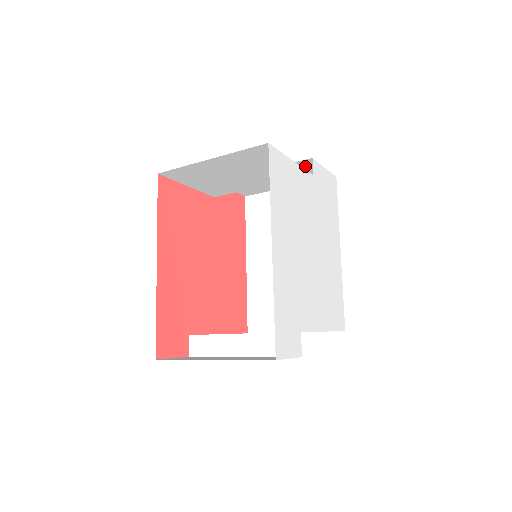
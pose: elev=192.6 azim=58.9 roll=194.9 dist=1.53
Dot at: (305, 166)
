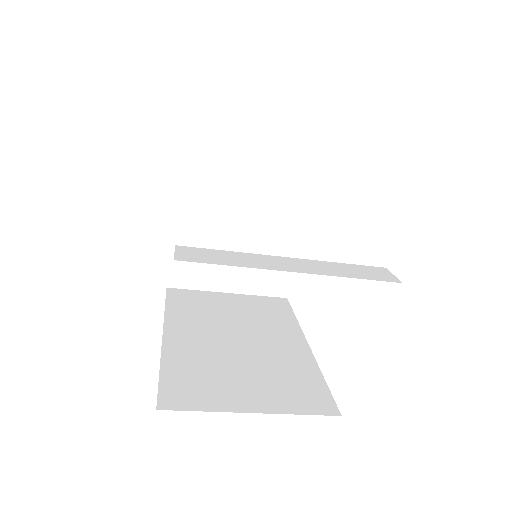
Dot at: (281, 252)
